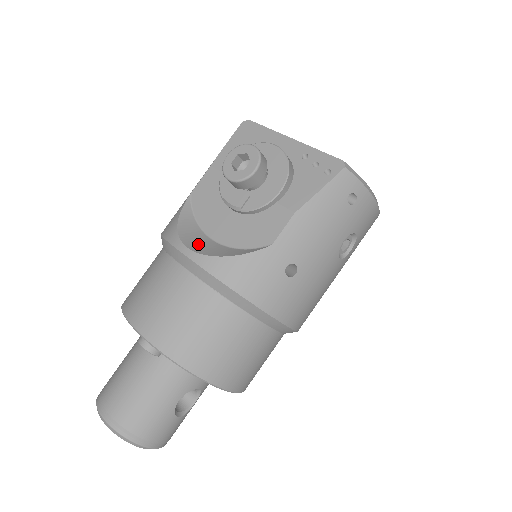
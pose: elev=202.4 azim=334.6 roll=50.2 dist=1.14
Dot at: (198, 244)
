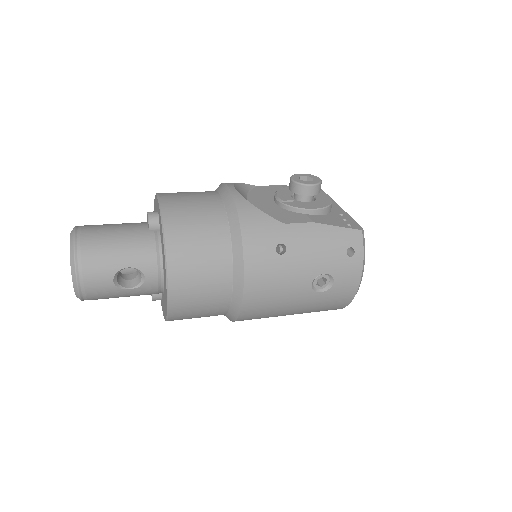
Dot at: occluded
